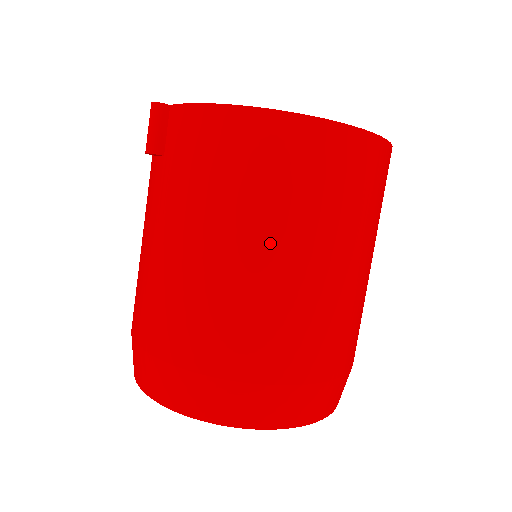
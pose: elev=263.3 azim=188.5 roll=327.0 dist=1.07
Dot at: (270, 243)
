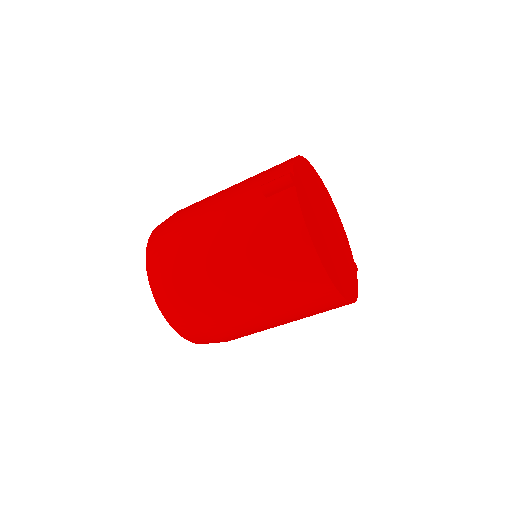
Dot at: (255, 289)
